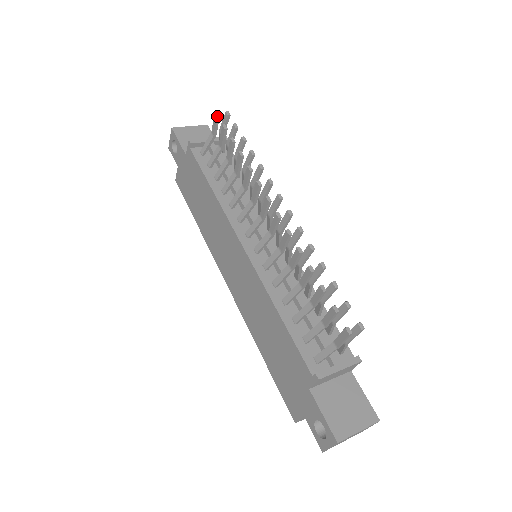
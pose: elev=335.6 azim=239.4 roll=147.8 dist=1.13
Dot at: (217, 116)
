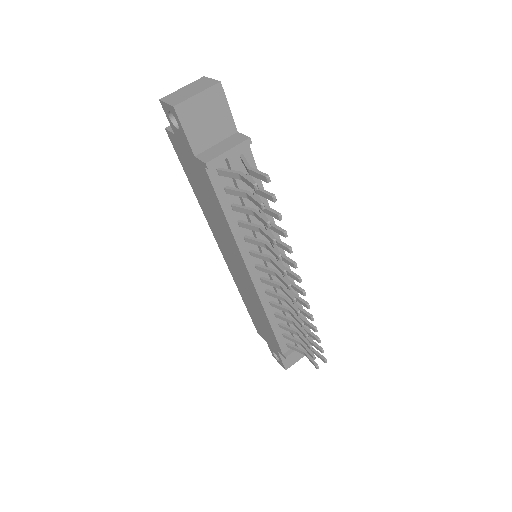
Dot at: (255, 190)
